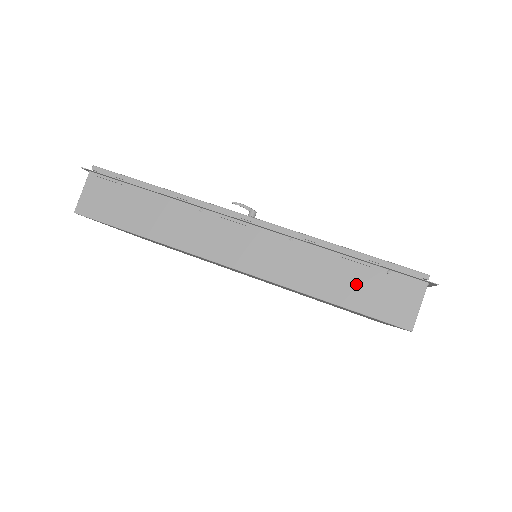
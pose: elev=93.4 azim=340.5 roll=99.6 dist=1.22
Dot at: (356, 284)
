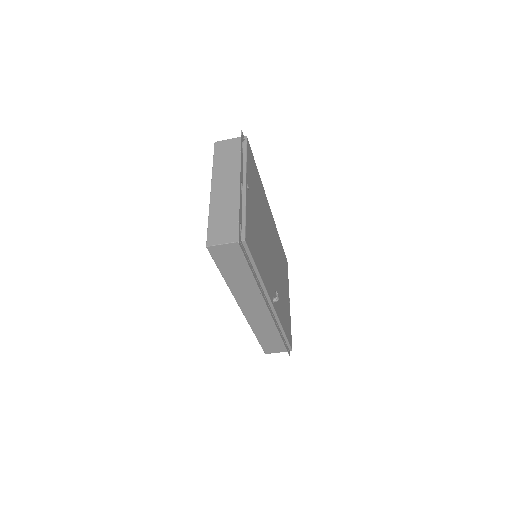
Dot at: (271, 340)
